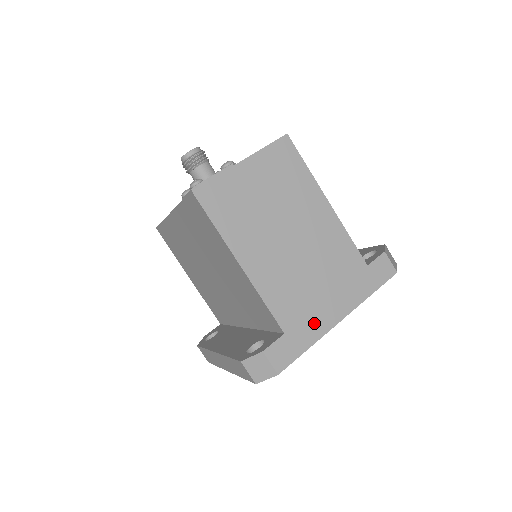
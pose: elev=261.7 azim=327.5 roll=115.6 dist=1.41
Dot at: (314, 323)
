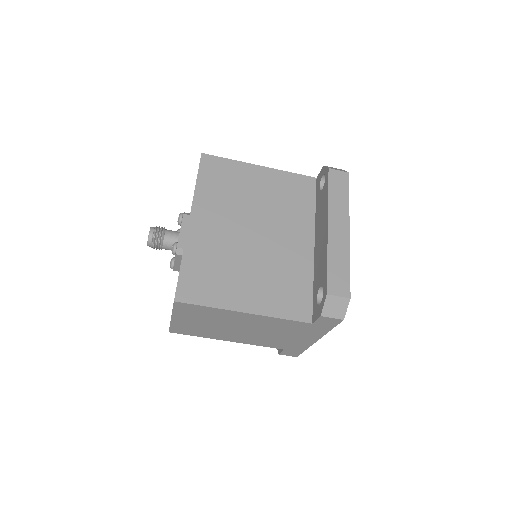
Dot at: (298, 345)
